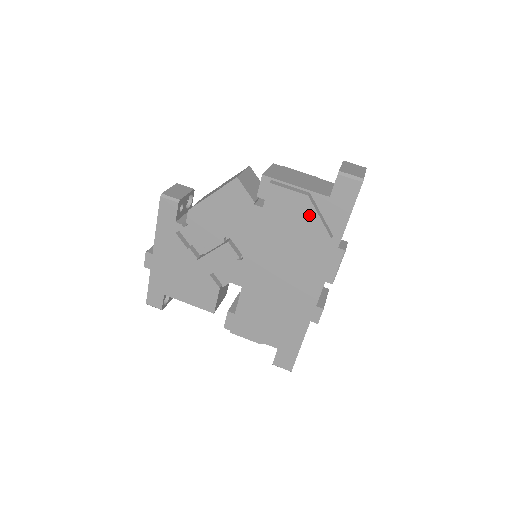
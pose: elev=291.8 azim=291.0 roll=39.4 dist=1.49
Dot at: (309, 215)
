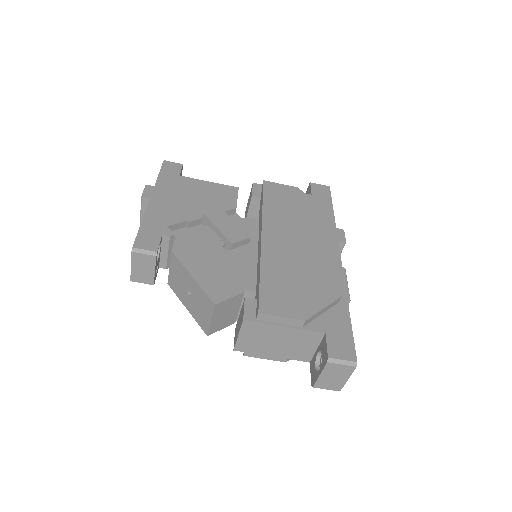
Dot at: occluded
